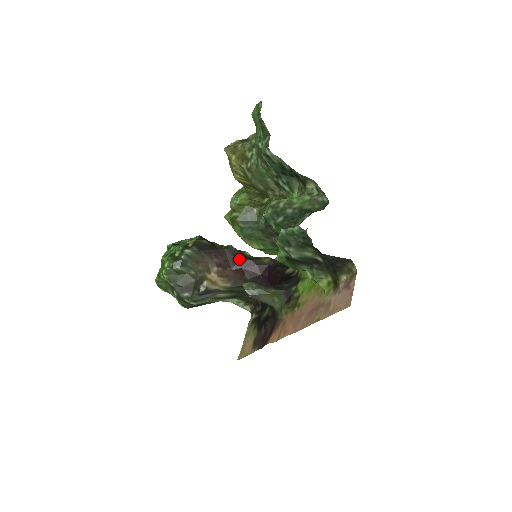
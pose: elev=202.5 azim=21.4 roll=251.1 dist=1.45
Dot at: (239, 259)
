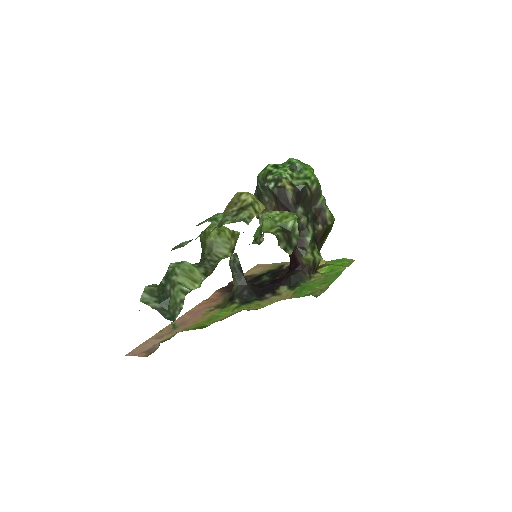
Dot at: occluded
